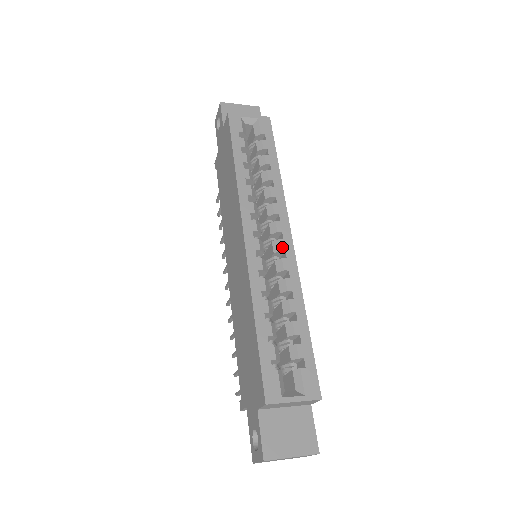
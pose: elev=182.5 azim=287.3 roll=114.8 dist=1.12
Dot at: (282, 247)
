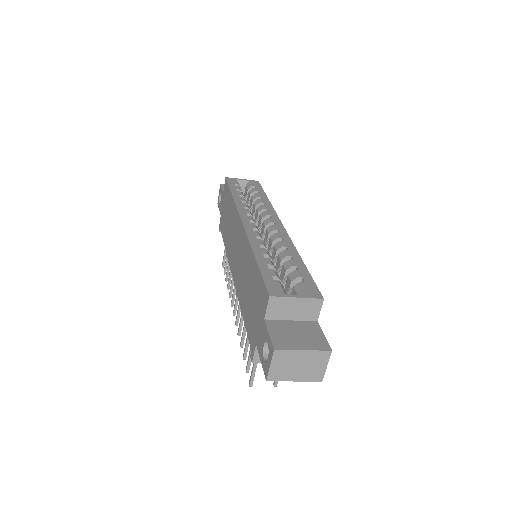
Dot at: (275, 228)
